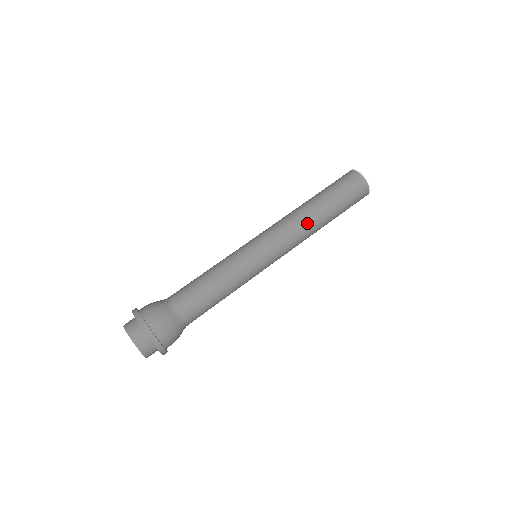
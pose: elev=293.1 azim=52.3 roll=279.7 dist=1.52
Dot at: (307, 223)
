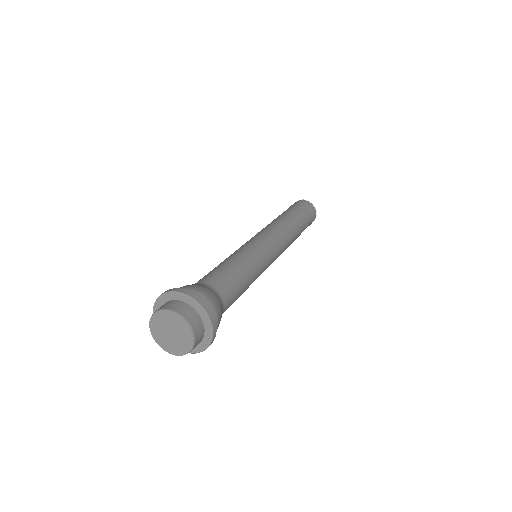
Dot at: (293, 235)
